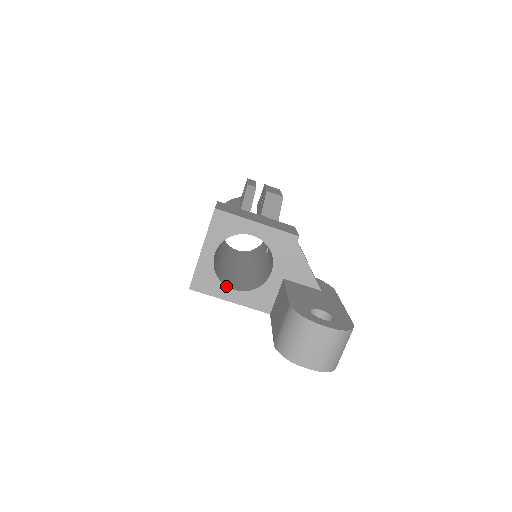
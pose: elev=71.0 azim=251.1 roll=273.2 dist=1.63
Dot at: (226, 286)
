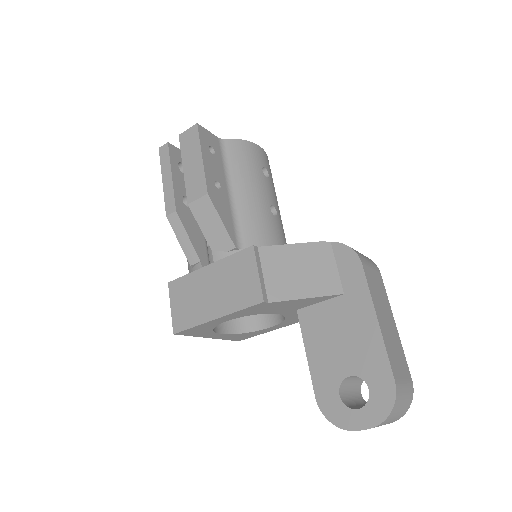
Dot at: (260, 330)
